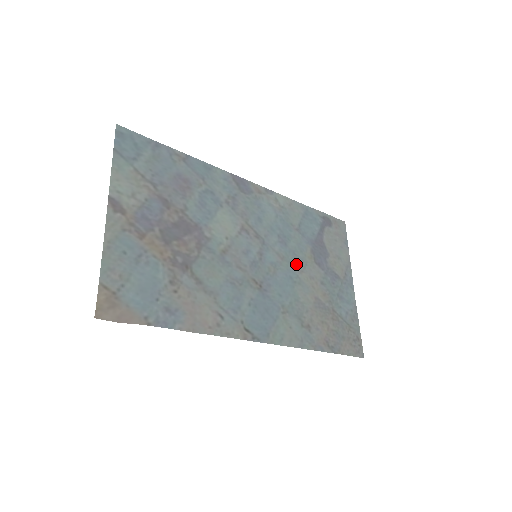
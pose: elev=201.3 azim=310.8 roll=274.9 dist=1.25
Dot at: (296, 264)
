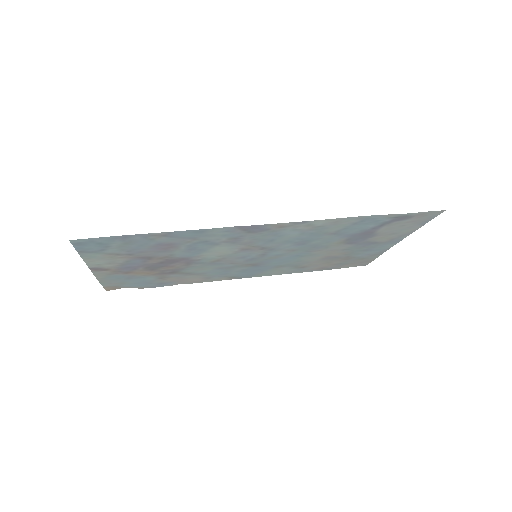
Dot at: (312, 249)
